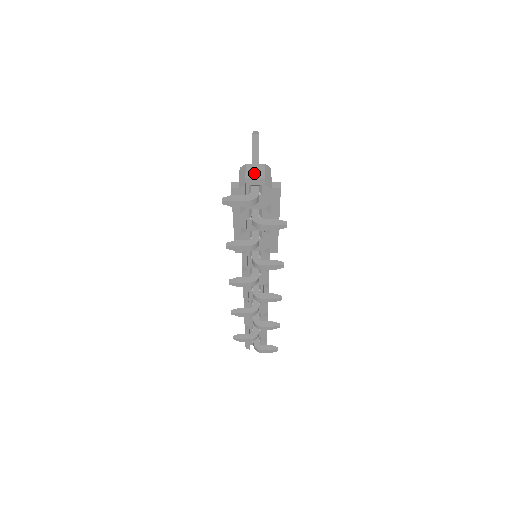
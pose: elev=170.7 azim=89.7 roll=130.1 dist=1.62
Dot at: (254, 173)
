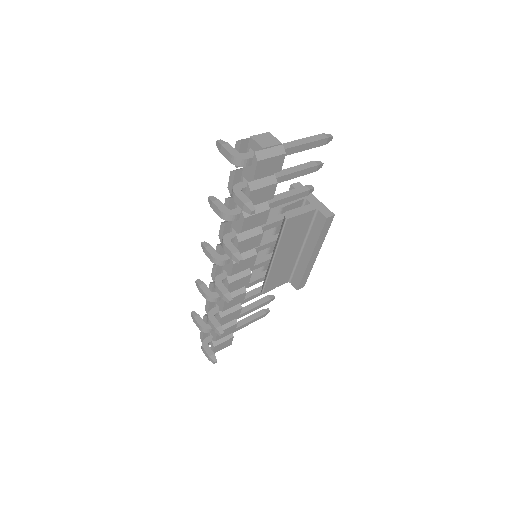
Dot at: (261, 140)
